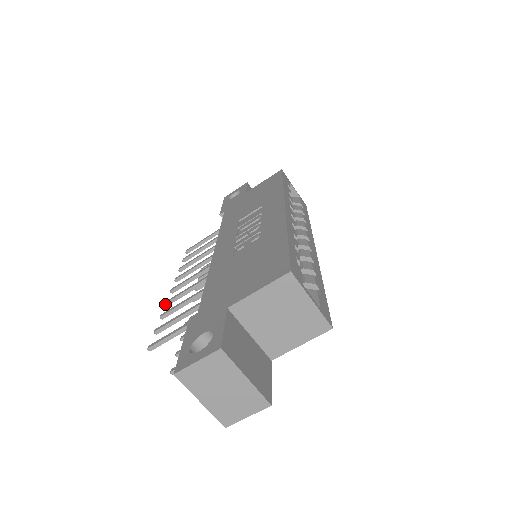
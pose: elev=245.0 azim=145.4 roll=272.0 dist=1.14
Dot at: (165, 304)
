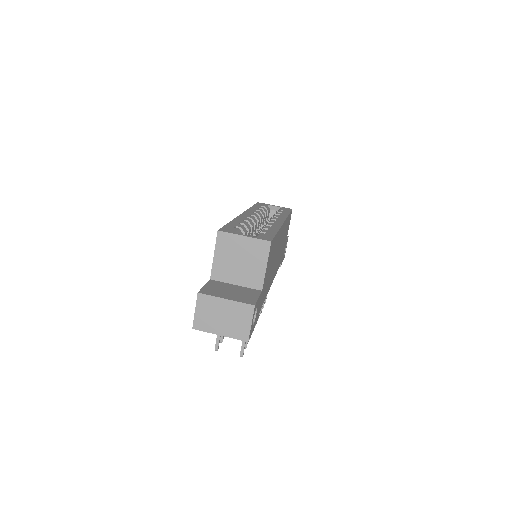
Dot at: occluded
